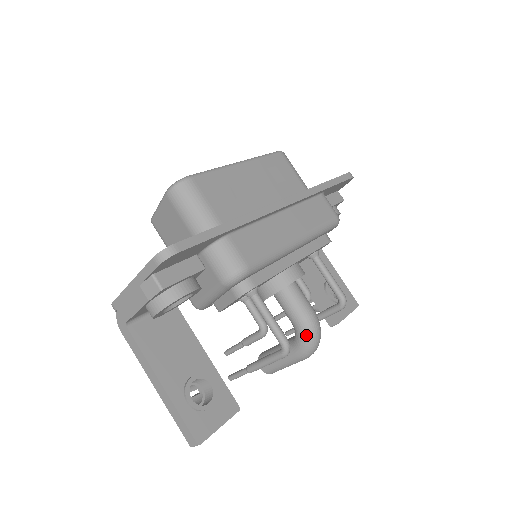
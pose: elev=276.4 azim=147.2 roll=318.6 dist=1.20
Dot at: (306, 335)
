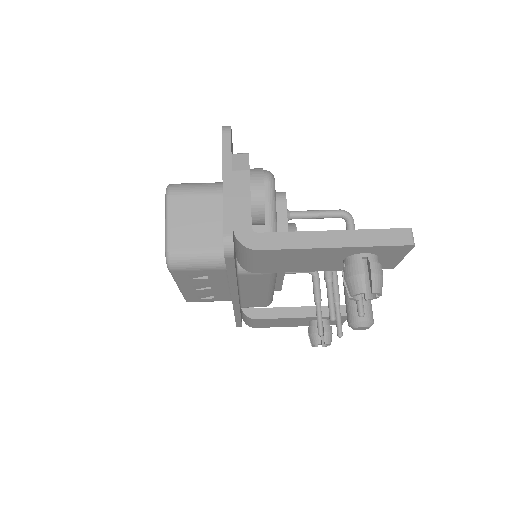
Dot at: occluded
